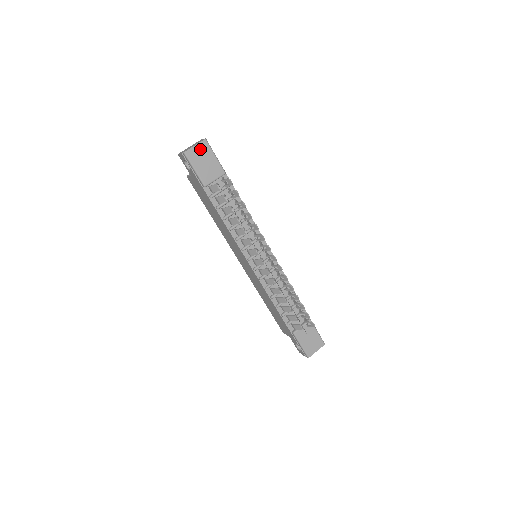
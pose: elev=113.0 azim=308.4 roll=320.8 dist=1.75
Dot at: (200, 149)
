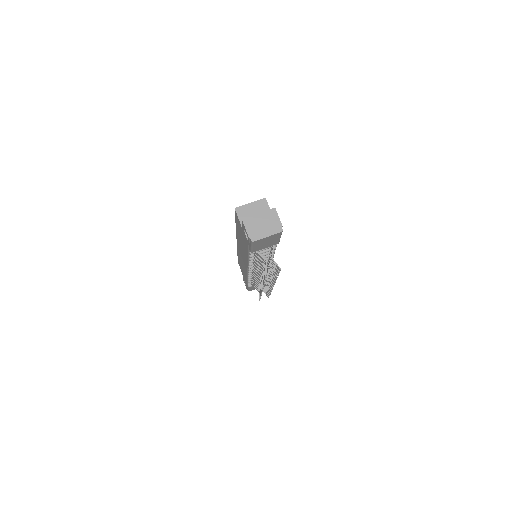
Dot at: (270, 237)
